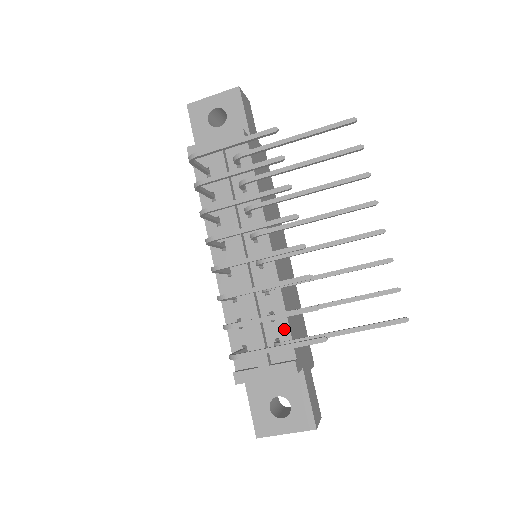
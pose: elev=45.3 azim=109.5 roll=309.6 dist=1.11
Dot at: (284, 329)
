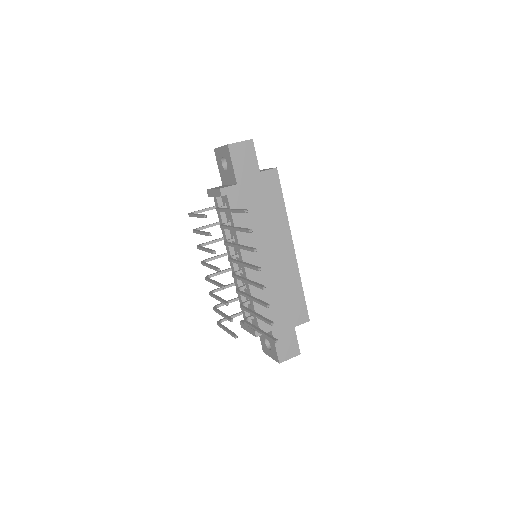
Dot at: occluded
